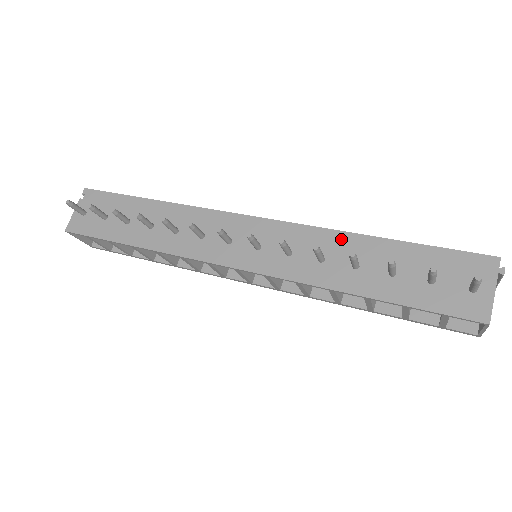
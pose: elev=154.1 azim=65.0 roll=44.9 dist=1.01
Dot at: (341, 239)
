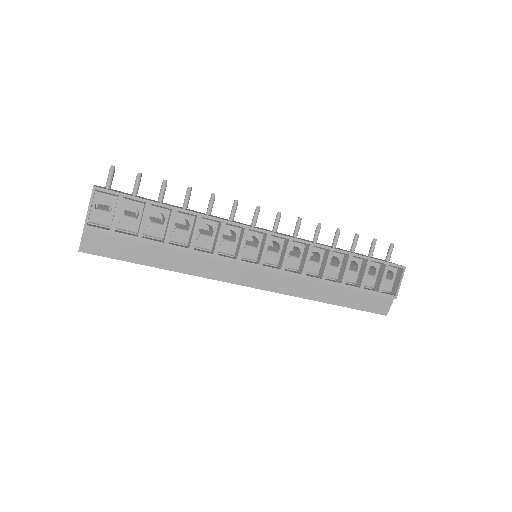
Dot at: occluded
